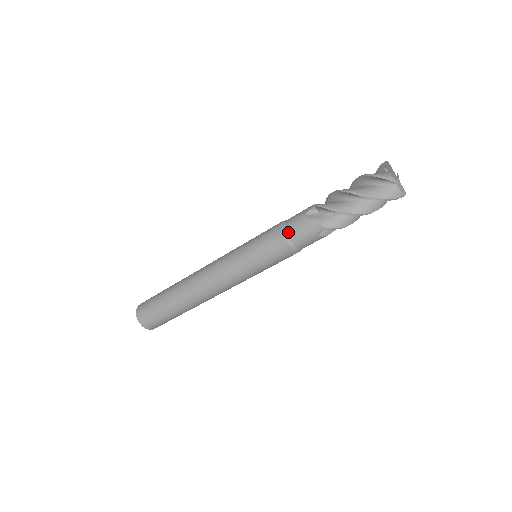
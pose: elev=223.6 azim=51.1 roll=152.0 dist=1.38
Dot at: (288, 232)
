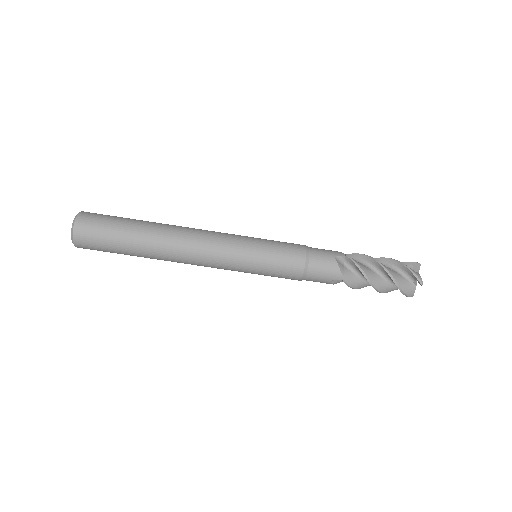
Dot at: occluded
